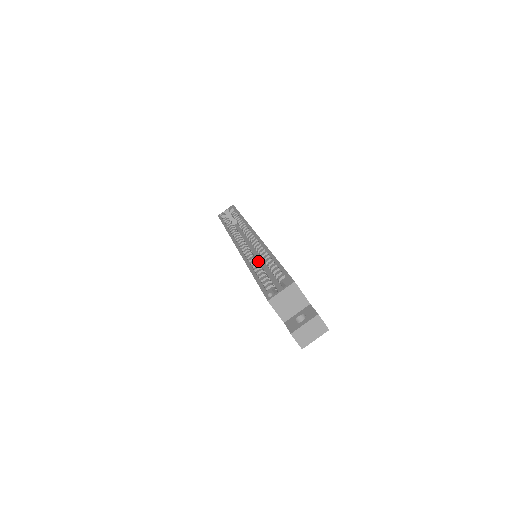
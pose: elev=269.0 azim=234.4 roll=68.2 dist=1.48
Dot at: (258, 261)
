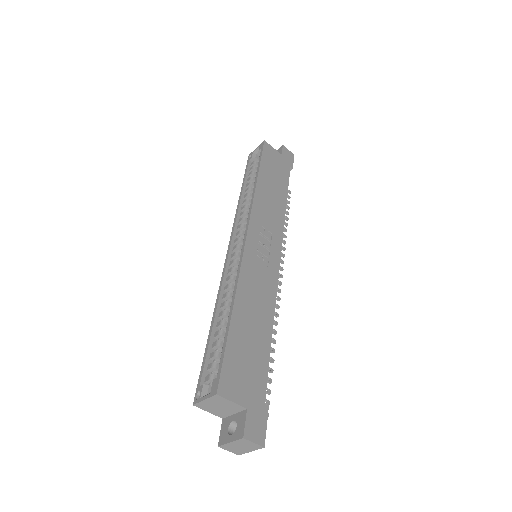
Dot at: occluded
